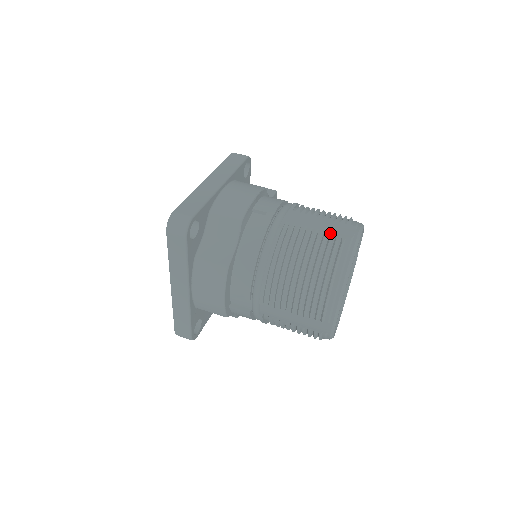
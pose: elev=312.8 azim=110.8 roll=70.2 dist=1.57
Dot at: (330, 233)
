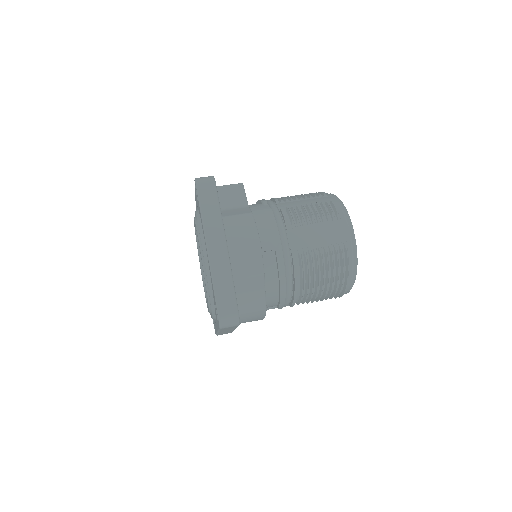
Dot at: (333, 244)
